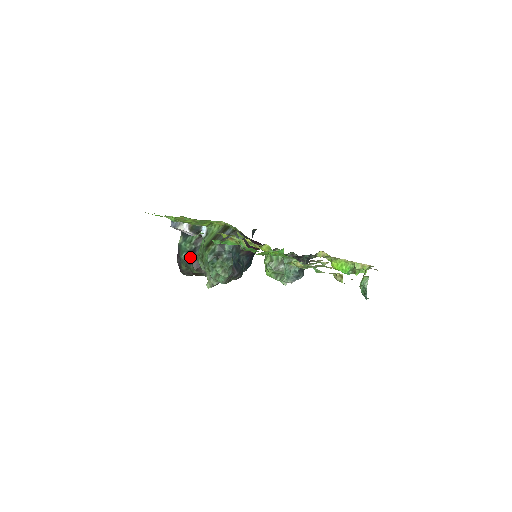
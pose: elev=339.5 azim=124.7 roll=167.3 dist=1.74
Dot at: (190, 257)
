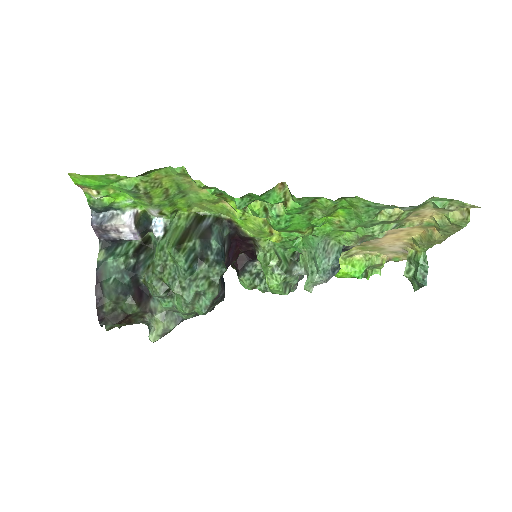
Dot at: (127, 281)
